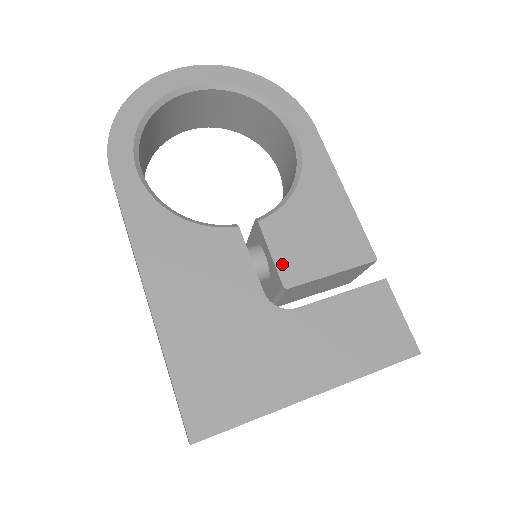
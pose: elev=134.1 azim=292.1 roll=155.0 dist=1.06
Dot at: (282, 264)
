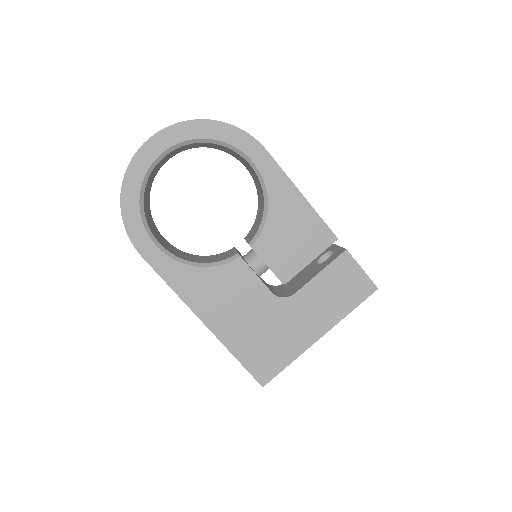
Dot at: (277, 269)
